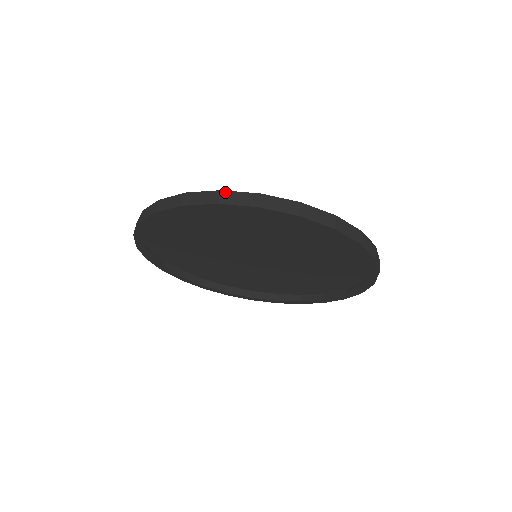
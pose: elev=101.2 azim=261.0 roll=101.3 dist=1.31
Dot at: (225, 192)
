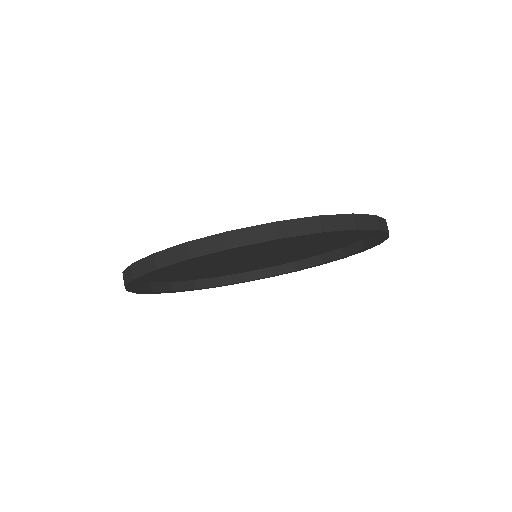
Dot at: (234, 232)
